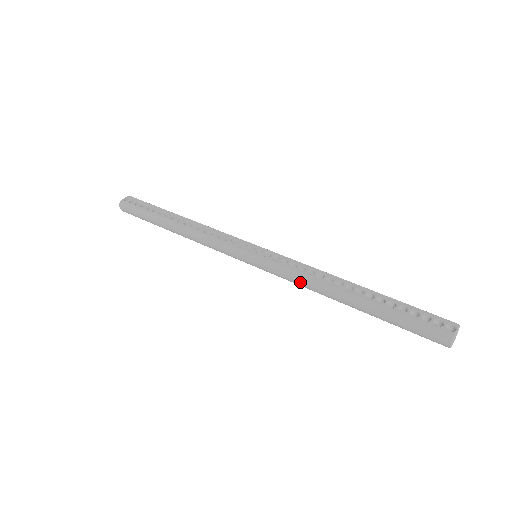
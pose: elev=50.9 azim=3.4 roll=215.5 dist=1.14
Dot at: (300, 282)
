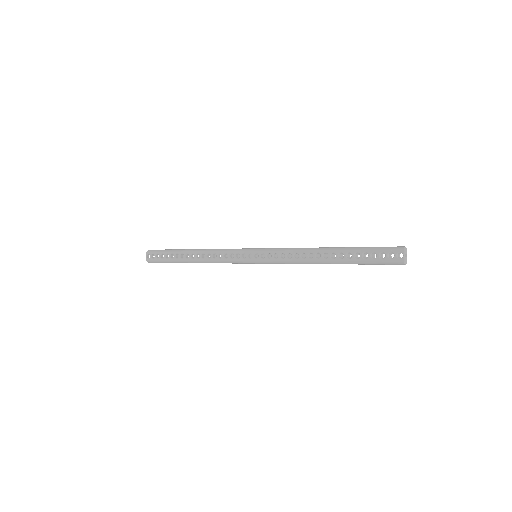
Dot at: occluded
